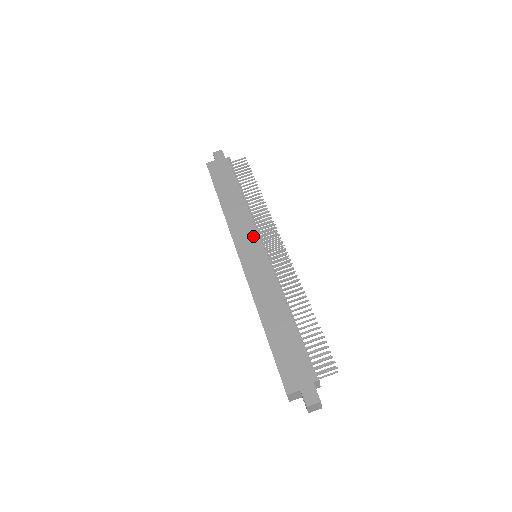
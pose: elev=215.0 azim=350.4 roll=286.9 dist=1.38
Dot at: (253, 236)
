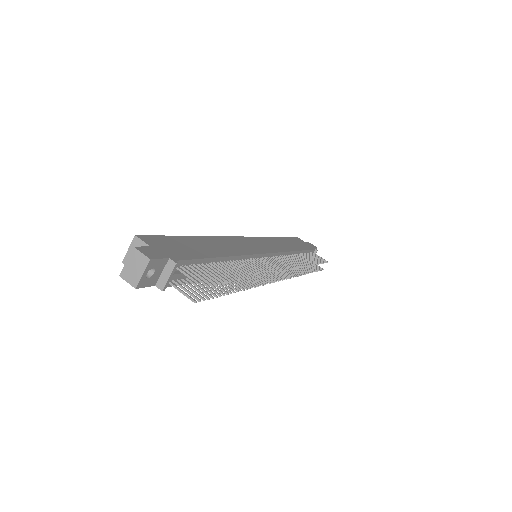
Dot at: (273, 249)
